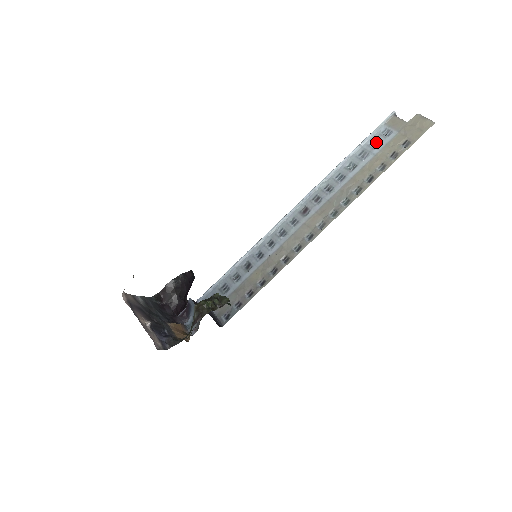
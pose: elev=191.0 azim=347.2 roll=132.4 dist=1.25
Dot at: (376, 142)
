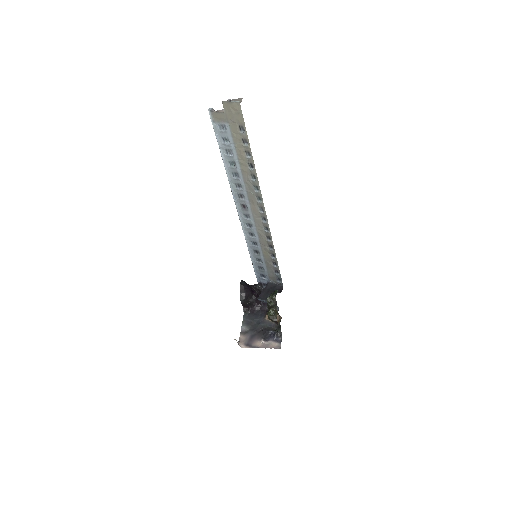
Dot at: (225, 139)
